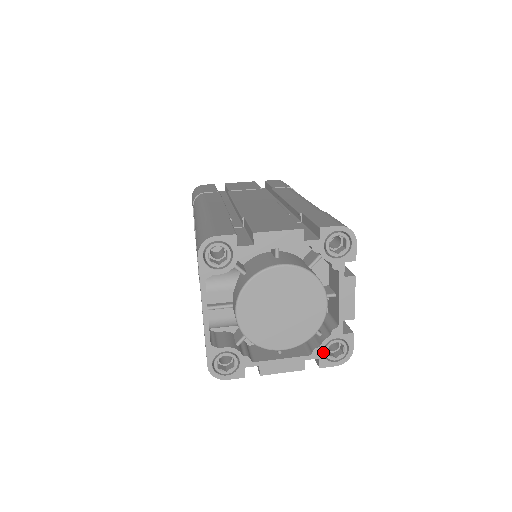
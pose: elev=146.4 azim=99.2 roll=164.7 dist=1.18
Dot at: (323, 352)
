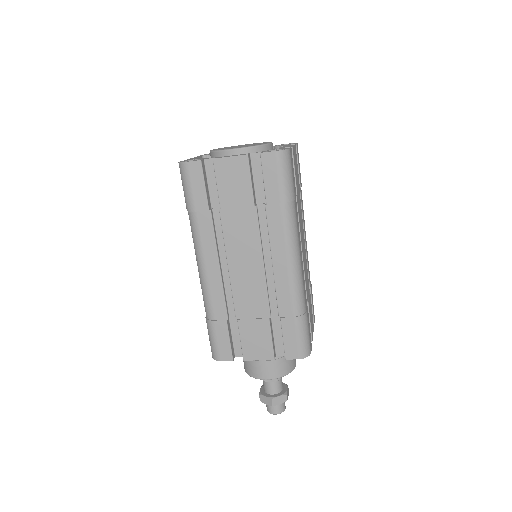
Dot at: (269, 164)
